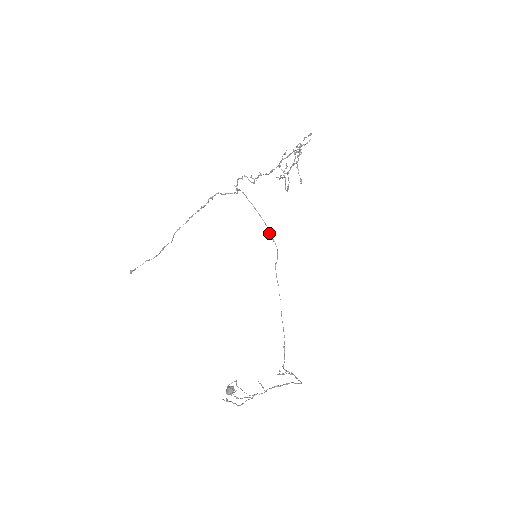
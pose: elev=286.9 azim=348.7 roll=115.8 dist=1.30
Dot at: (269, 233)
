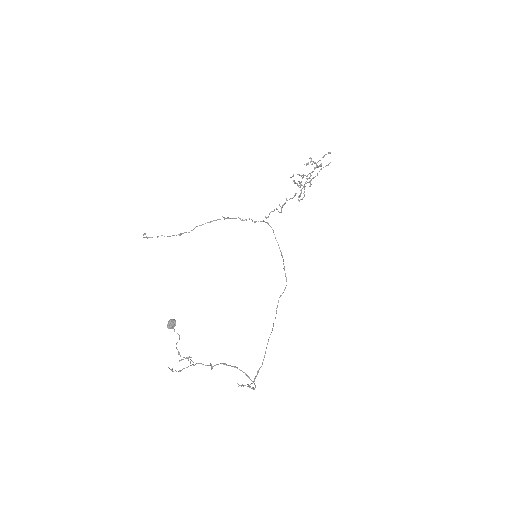
Dot at: (284, 268)
